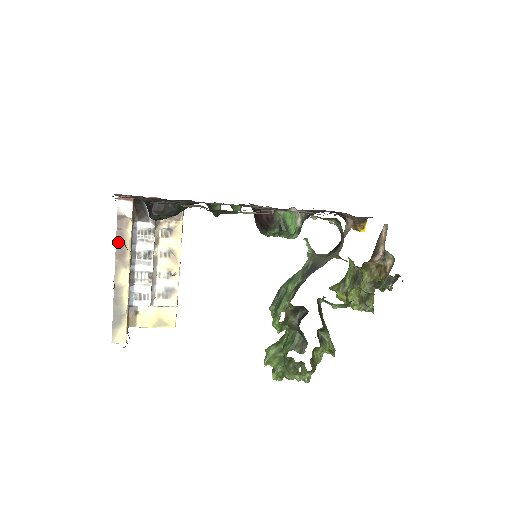
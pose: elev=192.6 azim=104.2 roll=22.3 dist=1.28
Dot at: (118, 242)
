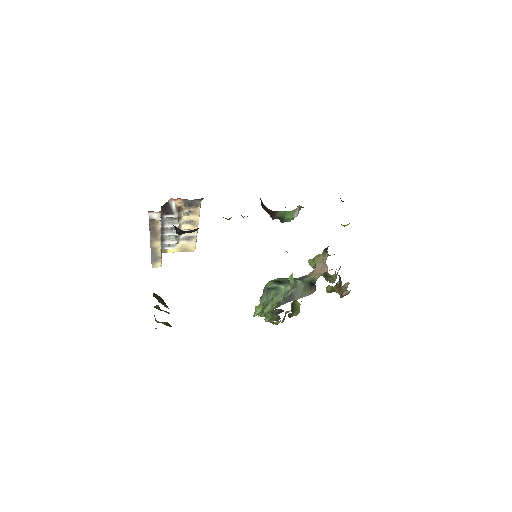
Dot at: (151, 230)
